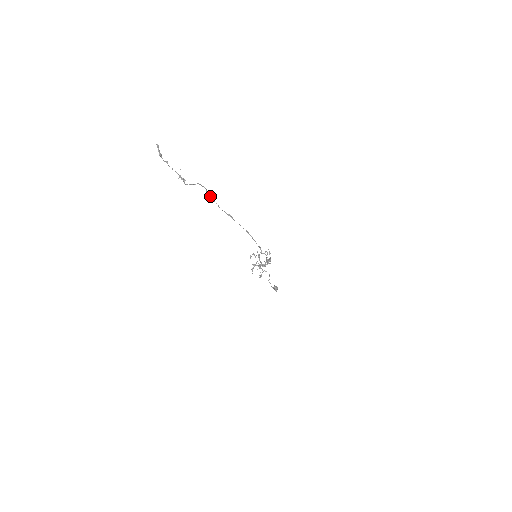
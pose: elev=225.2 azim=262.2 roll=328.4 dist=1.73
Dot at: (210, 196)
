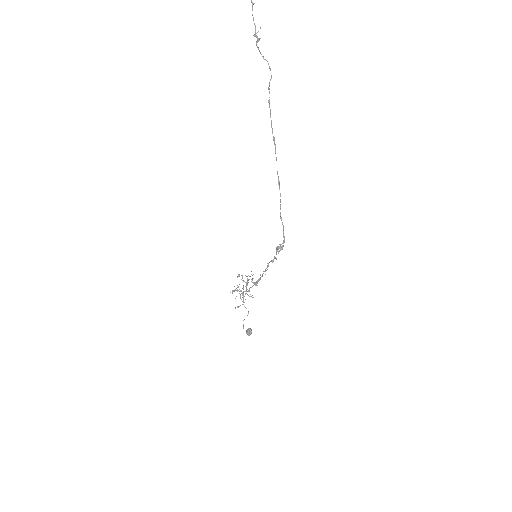
Dot at: (269, 92)
